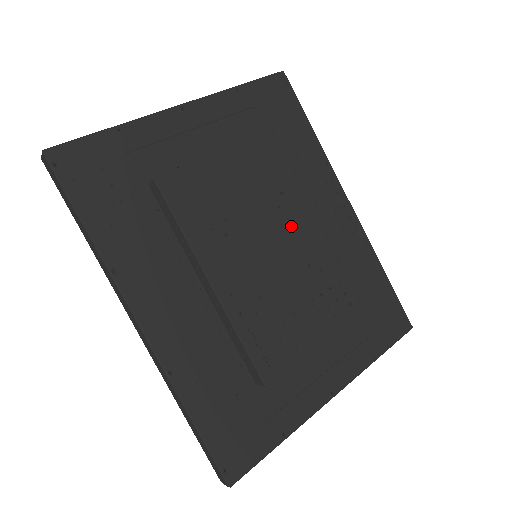
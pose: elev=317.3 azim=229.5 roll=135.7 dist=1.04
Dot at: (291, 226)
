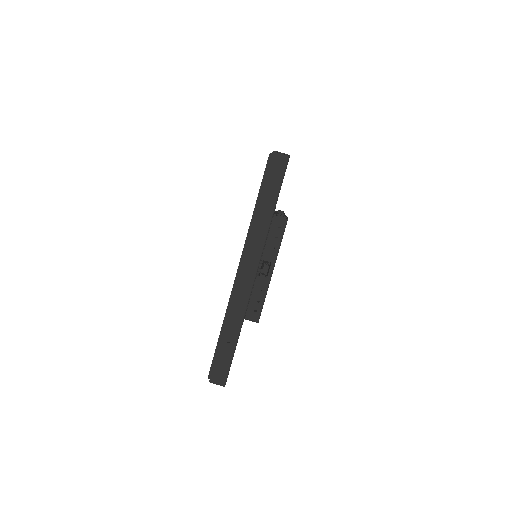
Dot at: occluded
